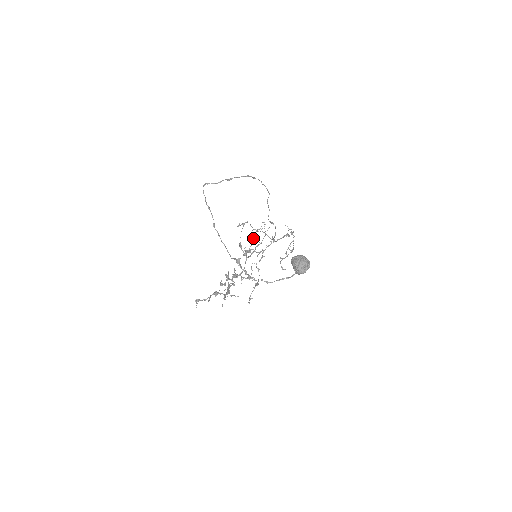
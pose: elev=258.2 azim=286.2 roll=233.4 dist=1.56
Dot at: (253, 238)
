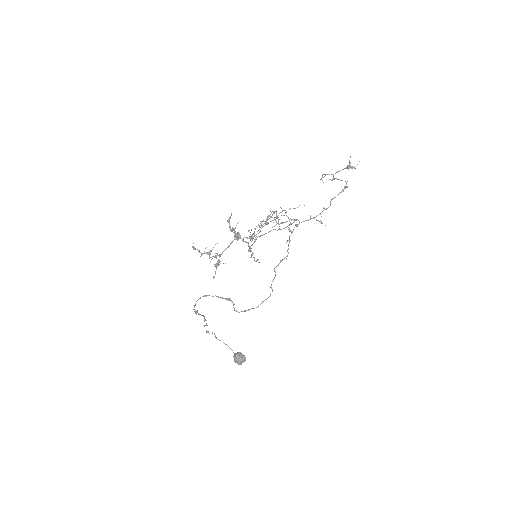
Dot at: occluded
